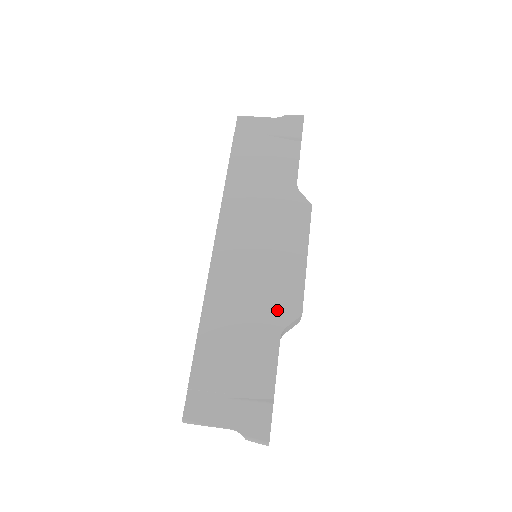
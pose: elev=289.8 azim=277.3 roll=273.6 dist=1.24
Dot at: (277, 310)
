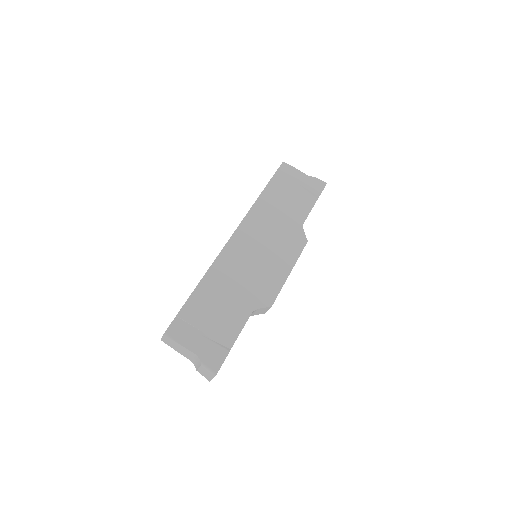
Dot at: (257, 295)
